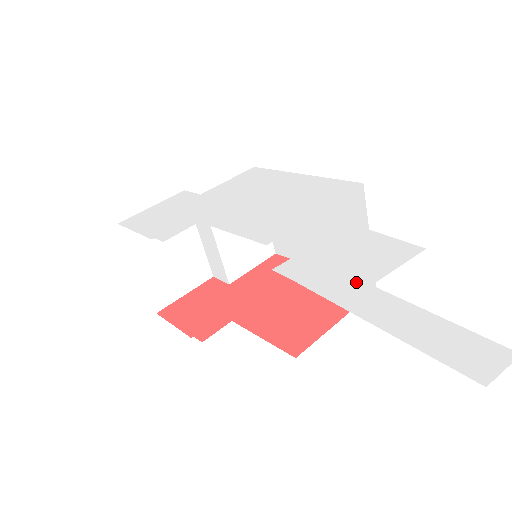
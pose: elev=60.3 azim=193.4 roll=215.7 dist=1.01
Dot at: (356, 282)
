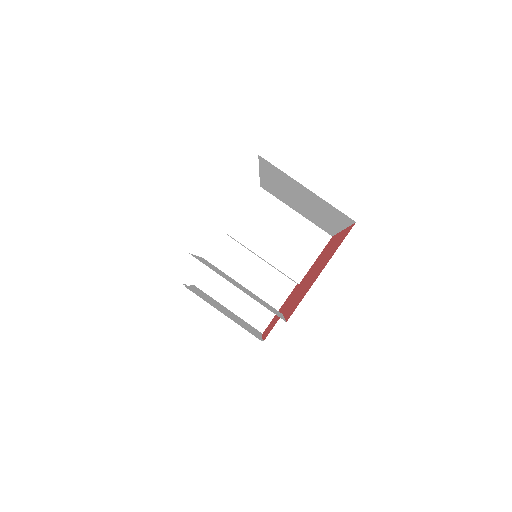
Dot at: occluded
